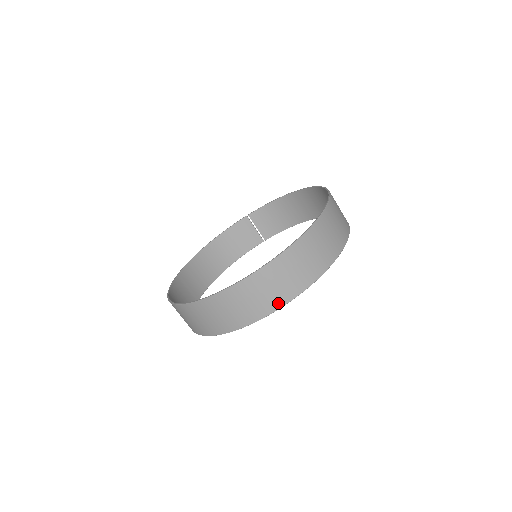
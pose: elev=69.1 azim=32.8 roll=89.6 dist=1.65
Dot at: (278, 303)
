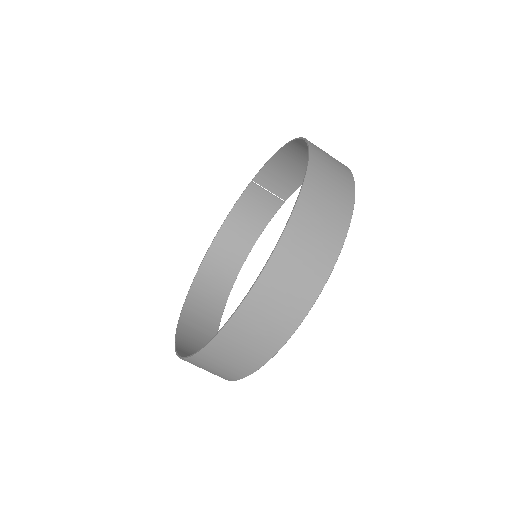
Dot at: (266, 353)
